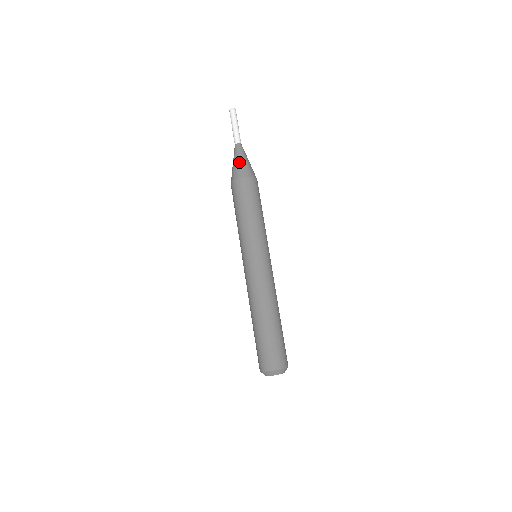
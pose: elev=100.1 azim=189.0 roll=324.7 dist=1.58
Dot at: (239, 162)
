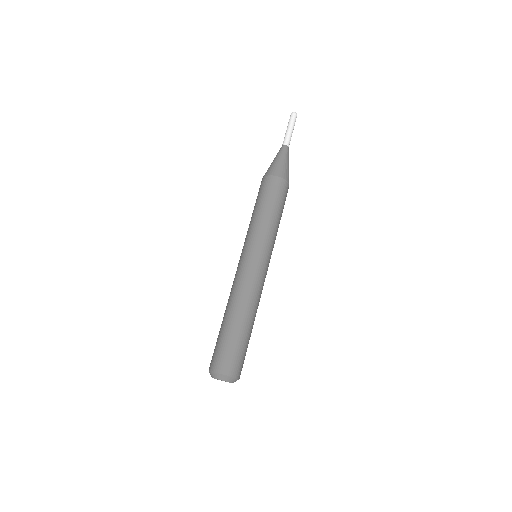
Dot at: (282, 162)
